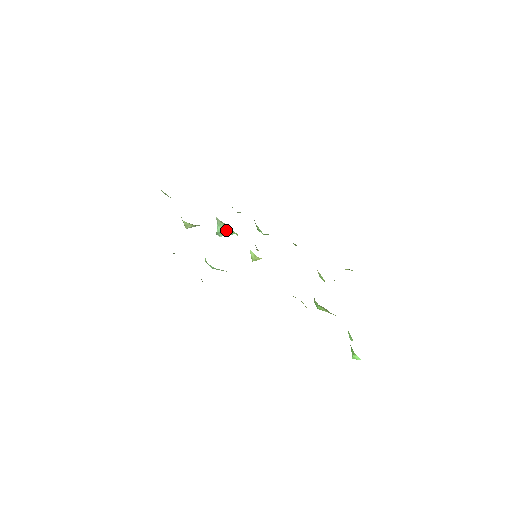
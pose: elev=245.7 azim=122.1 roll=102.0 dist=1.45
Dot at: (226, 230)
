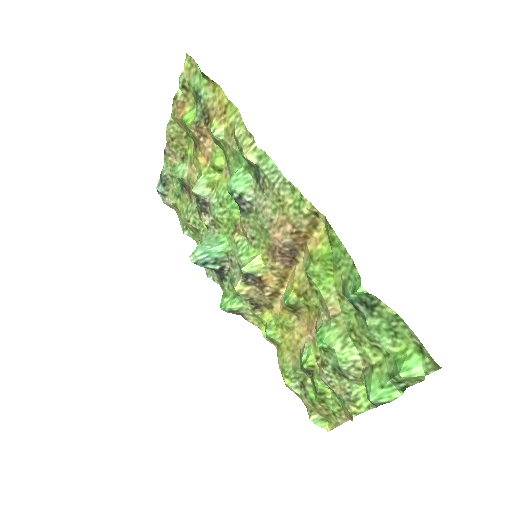
Dot at: (215, 244)
